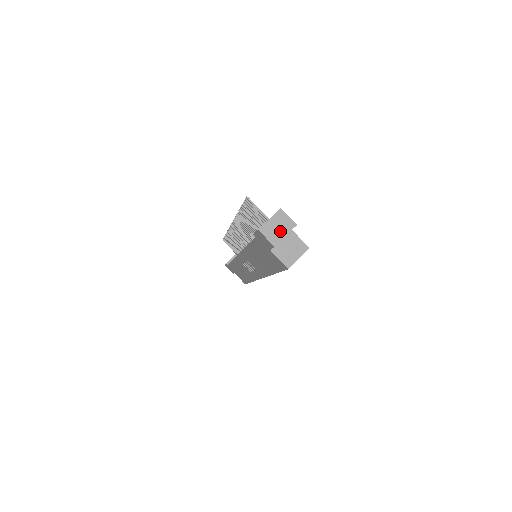
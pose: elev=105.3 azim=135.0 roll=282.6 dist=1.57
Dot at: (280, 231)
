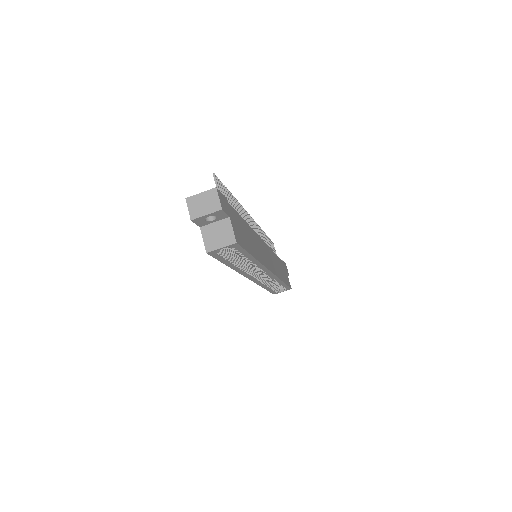
Dot at: (204, 208)
